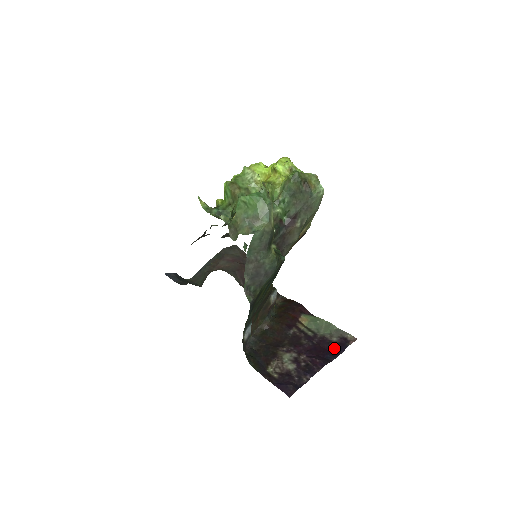
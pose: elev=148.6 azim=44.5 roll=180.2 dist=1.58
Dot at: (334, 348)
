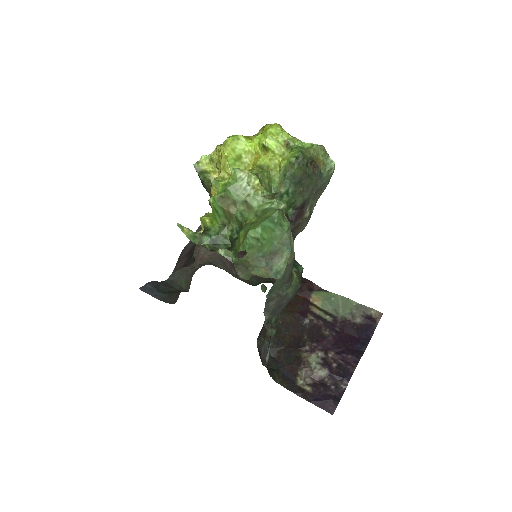
Dot at: (361, 332)
